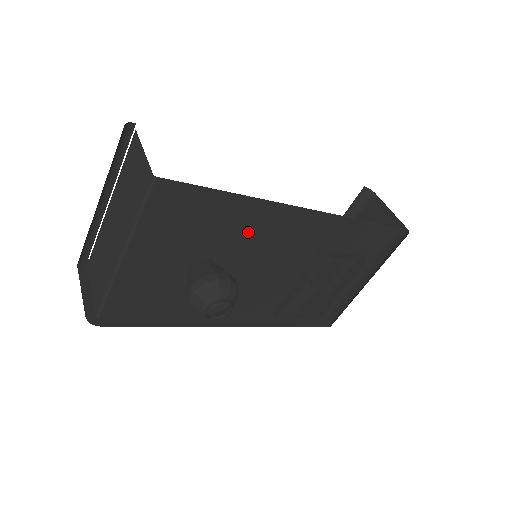
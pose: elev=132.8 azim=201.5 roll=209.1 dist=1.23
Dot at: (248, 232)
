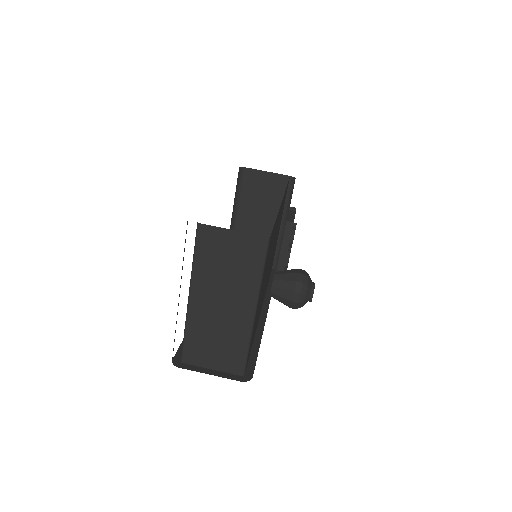
Dot at: (273, 239)
